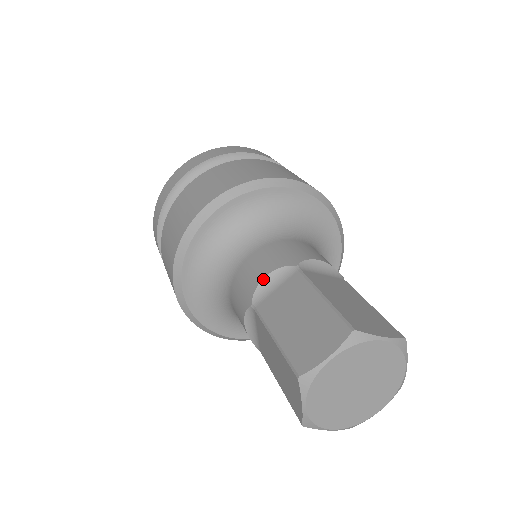
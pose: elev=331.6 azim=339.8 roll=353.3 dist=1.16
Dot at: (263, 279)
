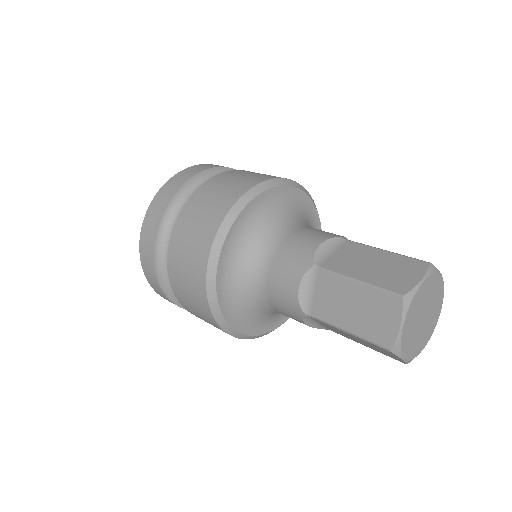
Dot at: (319, 246)
